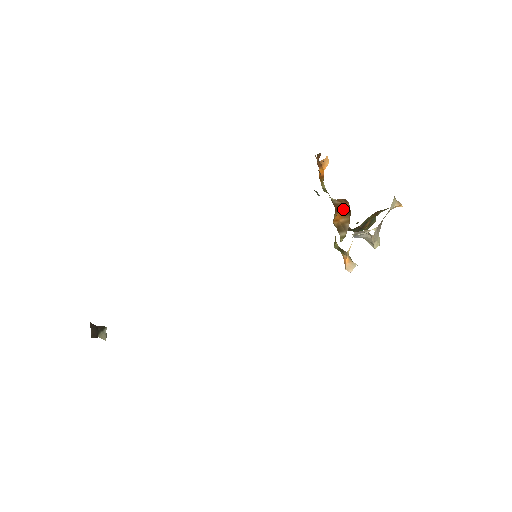
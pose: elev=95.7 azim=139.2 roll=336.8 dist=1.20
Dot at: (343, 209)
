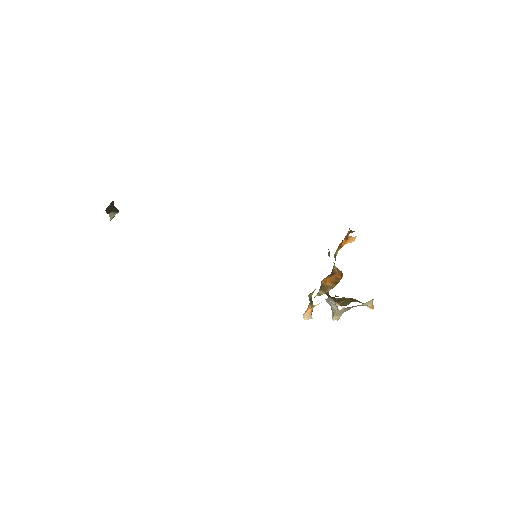
Dot at: (336, 278)
